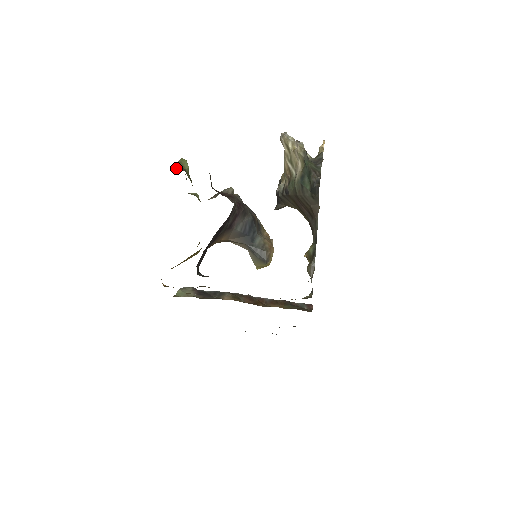
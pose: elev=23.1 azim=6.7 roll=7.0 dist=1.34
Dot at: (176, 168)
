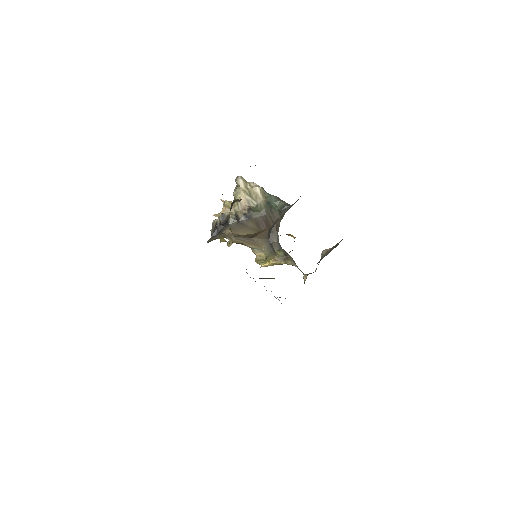
Dot at: occluded
